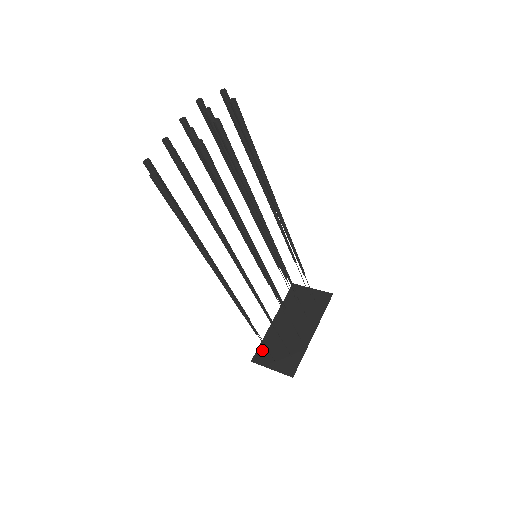
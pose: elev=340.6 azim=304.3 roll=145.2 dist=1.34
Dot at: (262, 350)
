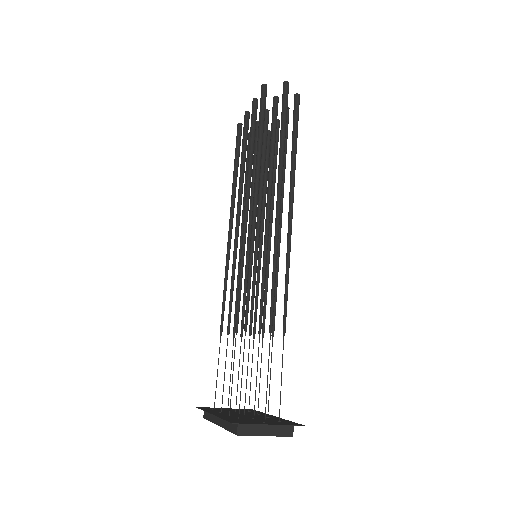
Dot at: (233, 420)
